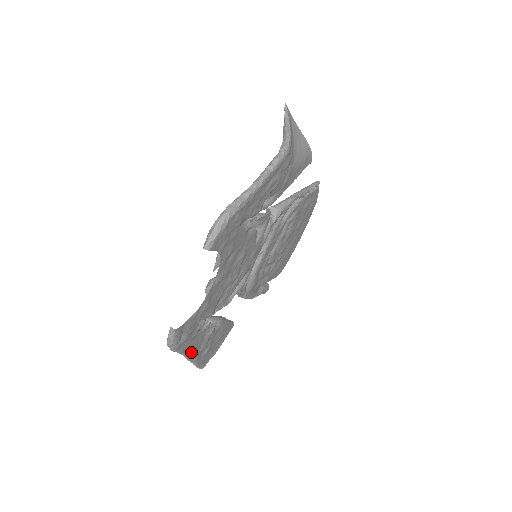
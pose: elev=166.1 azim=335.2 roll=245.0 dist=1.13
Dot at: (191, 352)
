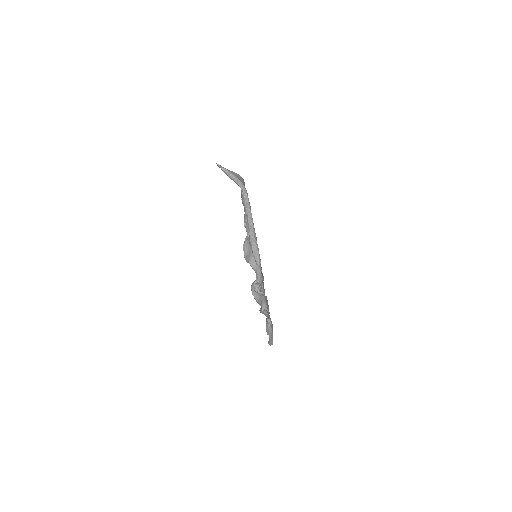
Dot at: occluded
